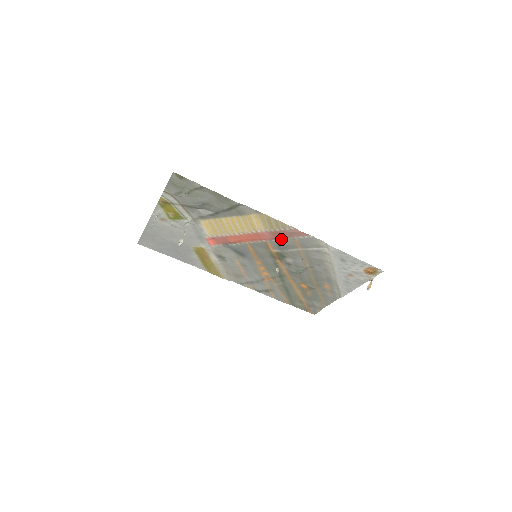
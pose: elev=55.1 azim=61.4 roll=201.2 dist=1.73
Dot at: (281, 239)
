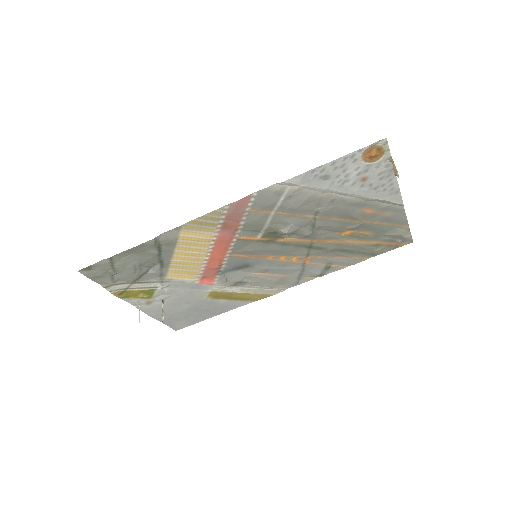
Dot at: (241, 224)
